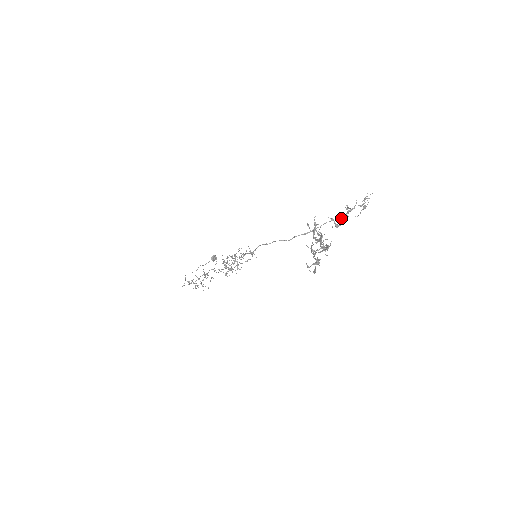
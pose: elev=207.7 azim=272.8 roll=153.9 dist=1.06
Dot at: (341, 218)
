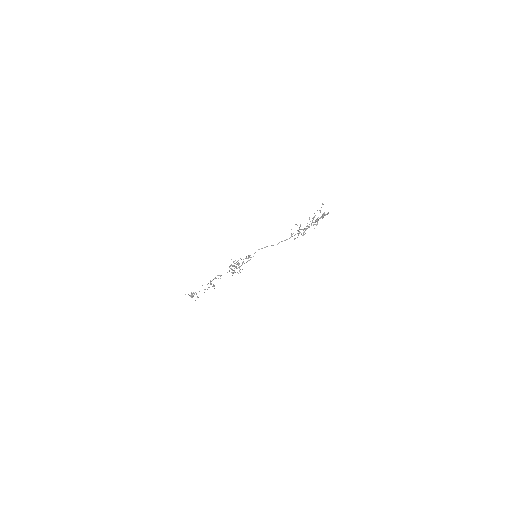
Dot at: occluded
